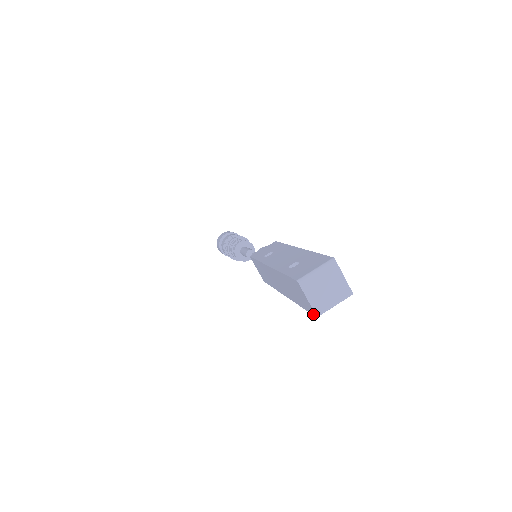
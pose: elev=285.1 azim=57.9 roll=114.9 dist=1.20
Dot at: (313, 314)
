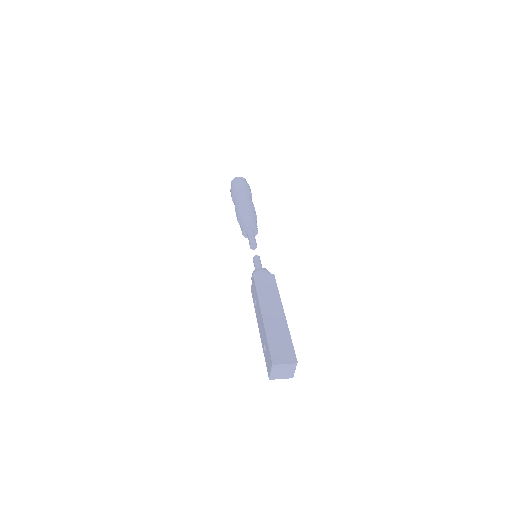
Dot at: occluded
